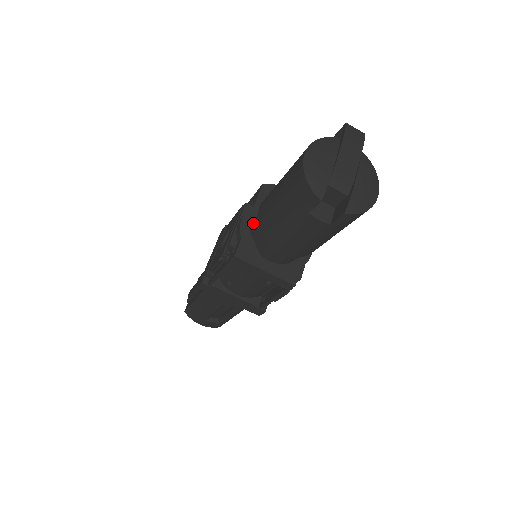
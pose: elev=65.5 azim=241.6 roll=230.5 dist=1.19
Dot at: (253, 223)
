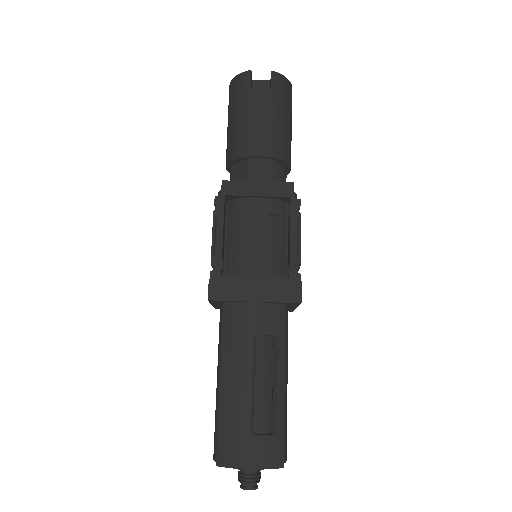
Dot at: occluded
